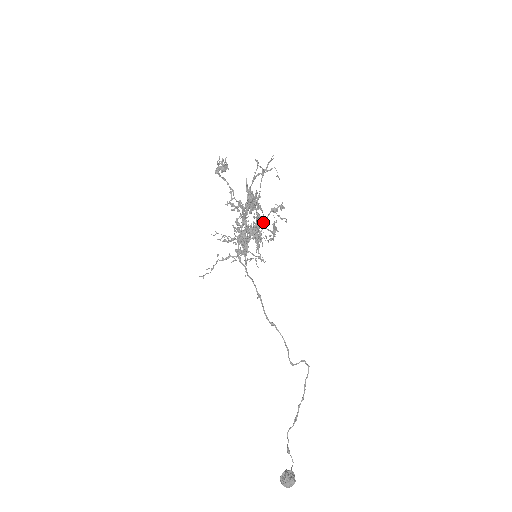
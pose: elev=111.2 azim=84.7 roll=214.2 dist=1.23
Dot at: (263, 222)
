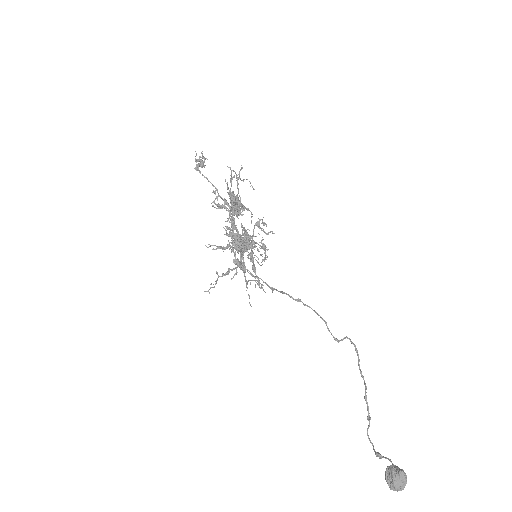
Dot at: occluded
